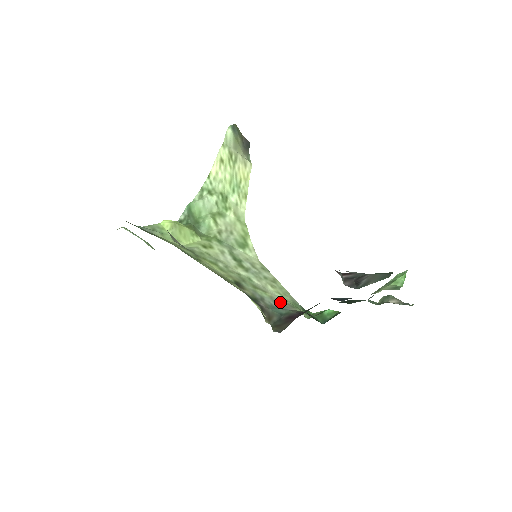
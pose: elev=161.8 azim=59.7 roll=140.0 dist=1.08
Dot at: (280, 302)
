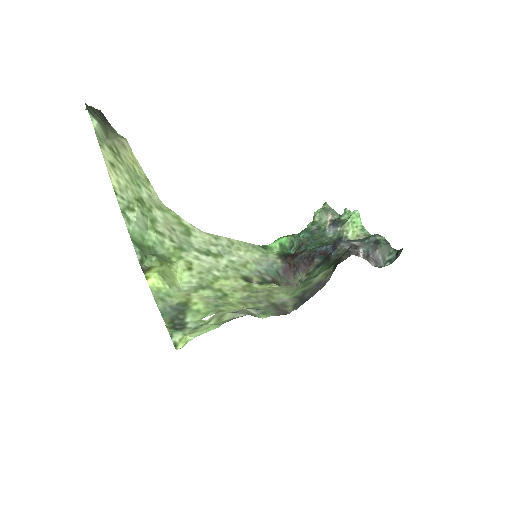
Dot at: (259, 260)
